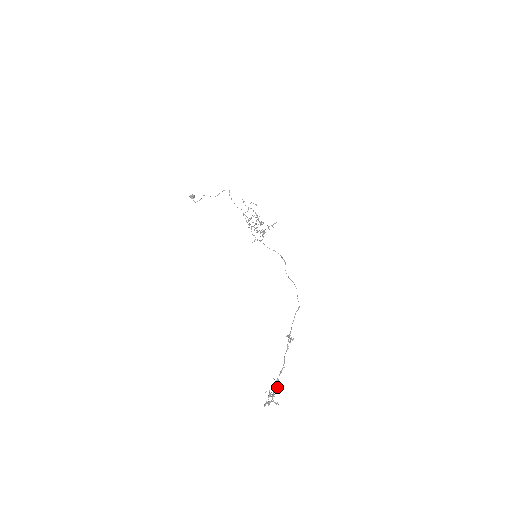
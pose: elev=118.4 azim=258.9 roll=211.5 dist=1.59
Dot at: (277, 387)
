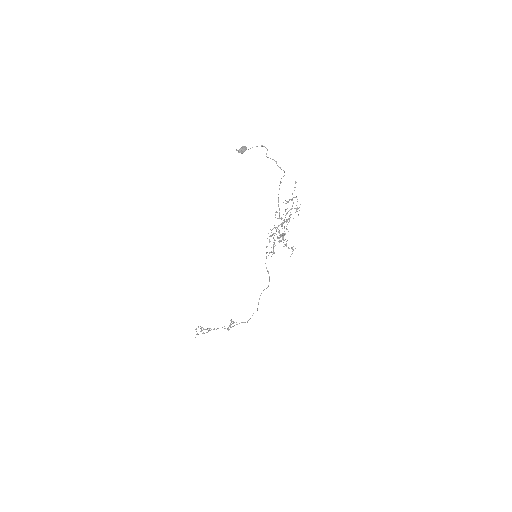
Dot at: occluded
